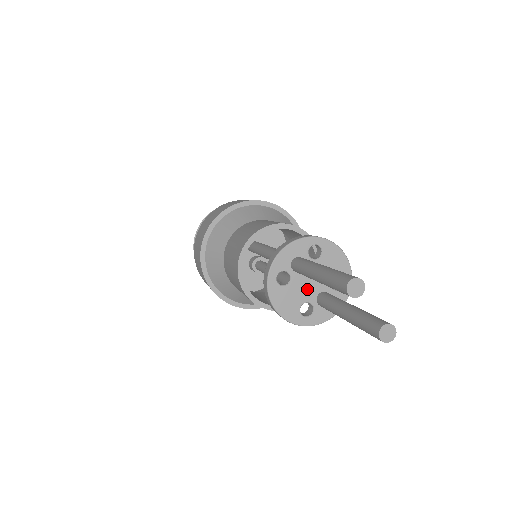
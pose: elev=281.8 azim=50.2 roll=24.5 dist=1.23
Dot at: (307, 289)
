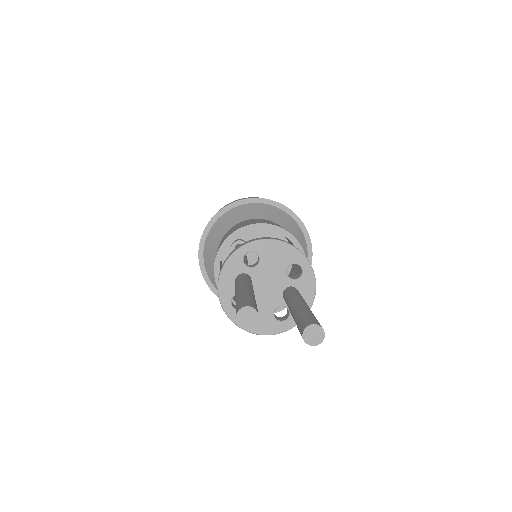
Dot at: (268, 296)
